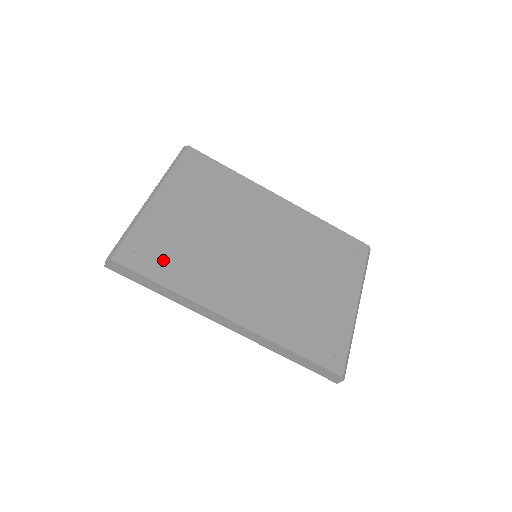
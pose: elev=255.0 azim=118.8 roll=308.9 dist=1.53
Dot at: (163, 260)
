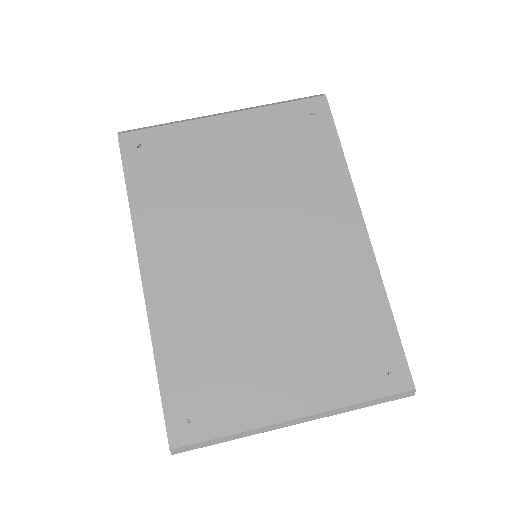
Dot at: (156, 173)
